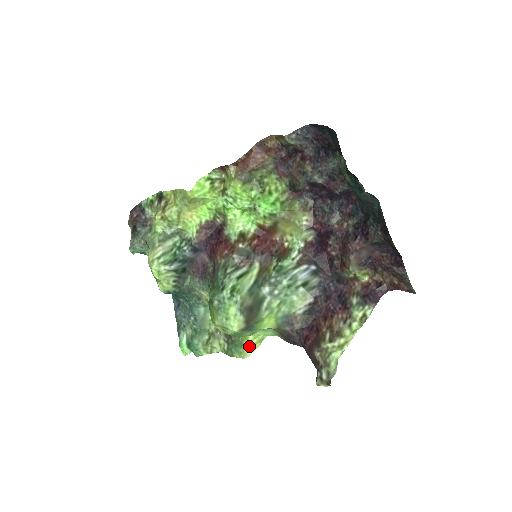
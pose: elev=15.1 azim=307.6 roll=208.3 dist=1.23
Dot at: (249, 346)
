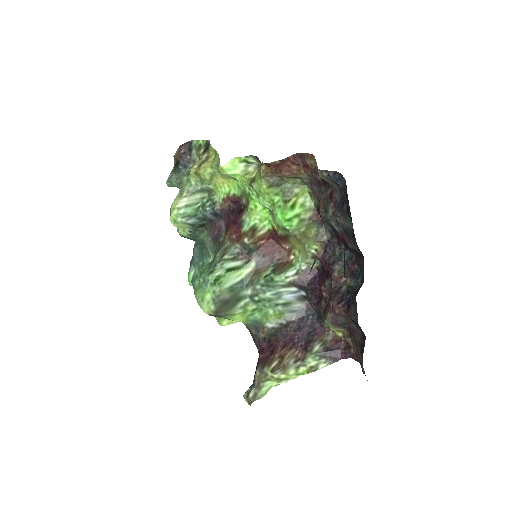
Dot at: (226, 319)
